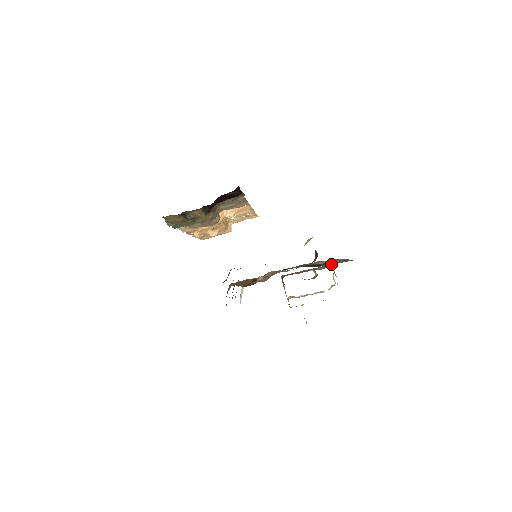
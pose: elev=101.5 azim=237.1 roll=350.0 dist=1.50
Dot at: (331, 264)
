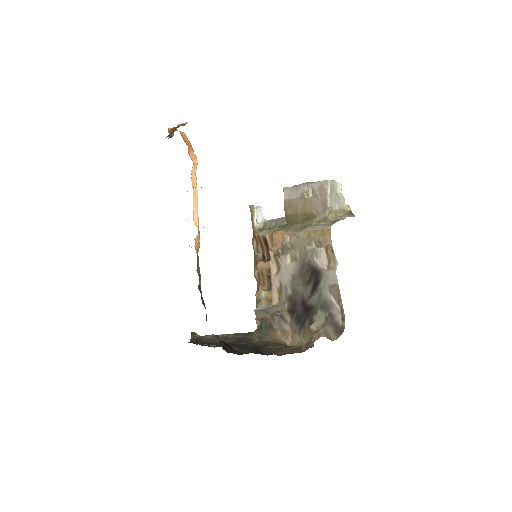
Dot at: (327, 297)
